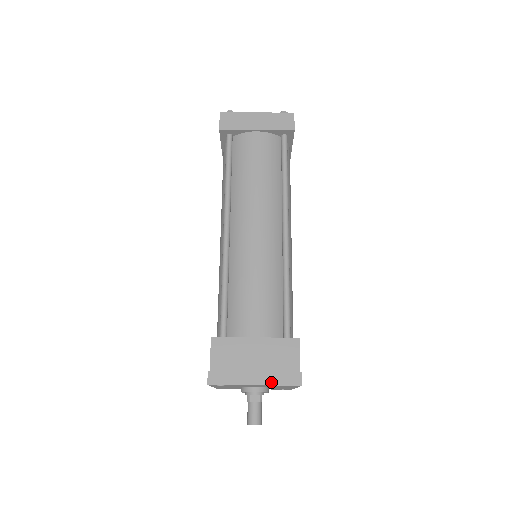
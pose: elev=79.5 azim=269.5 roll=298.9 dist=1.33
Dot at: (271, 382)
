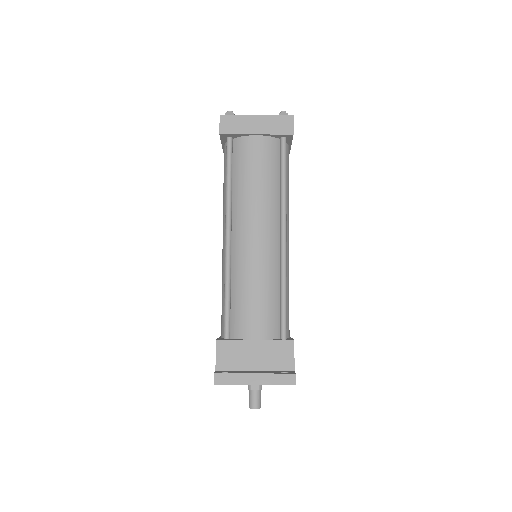
Dot at: (269, 382)
